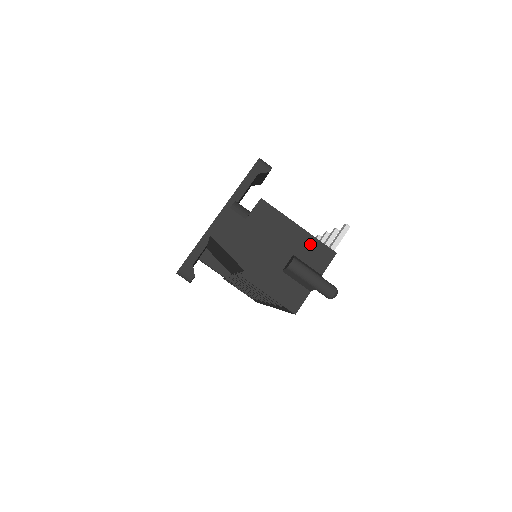
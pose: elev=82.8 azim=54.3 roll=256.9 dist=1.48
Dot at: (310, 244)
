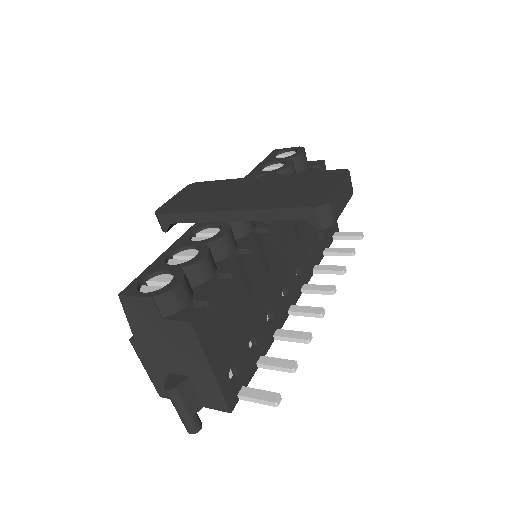
Dot at: (211, 387)
